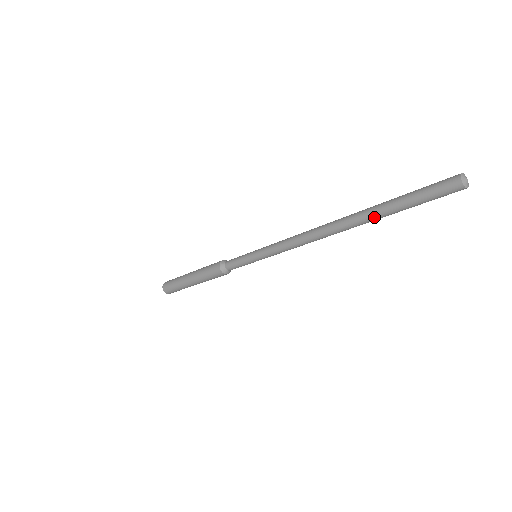
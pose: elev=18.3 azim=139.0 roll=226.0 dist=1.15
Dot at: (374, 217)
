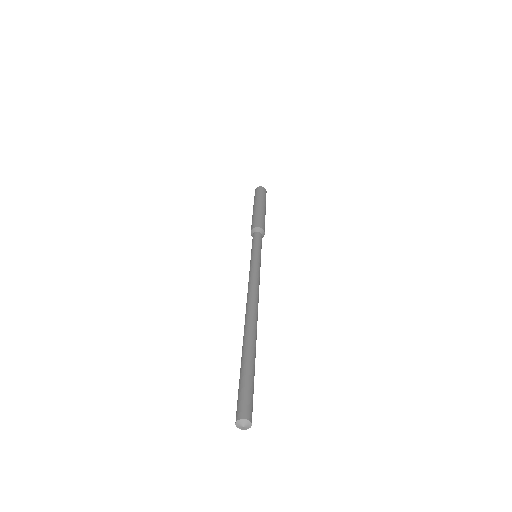
Dot at: (242, 349)
